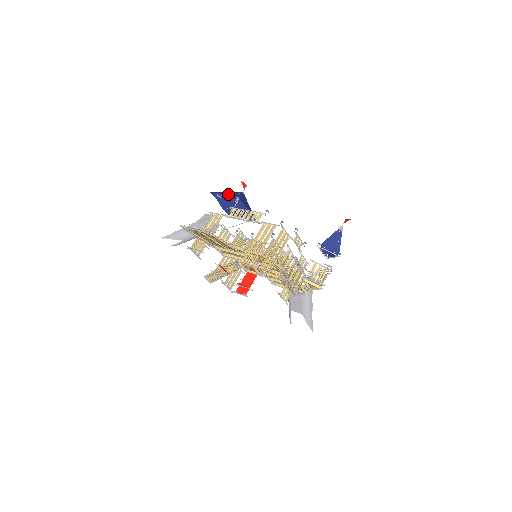
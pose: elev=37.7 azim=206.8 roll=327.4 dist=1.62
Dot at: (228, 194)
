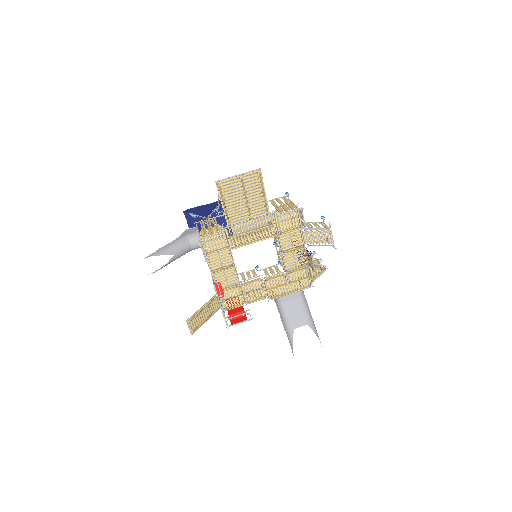
Dot at: (208, 204)
